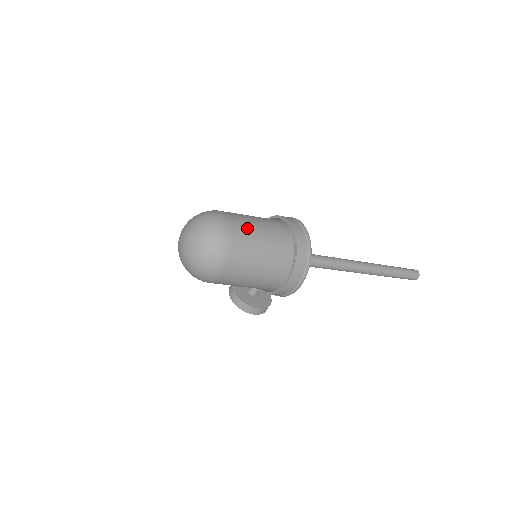
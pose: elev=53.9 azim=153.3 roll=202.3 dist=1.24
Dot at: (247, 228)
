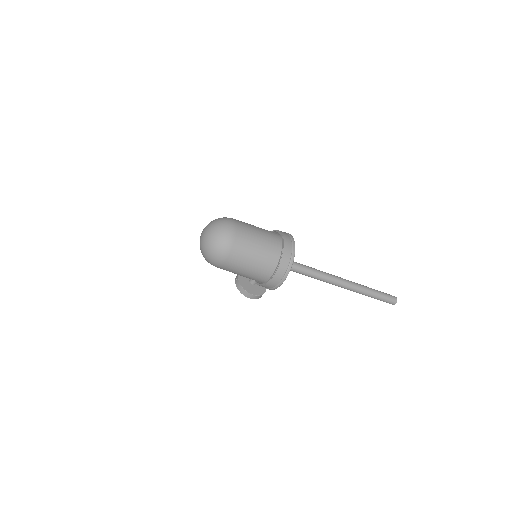
Dot at: (248, 235)
